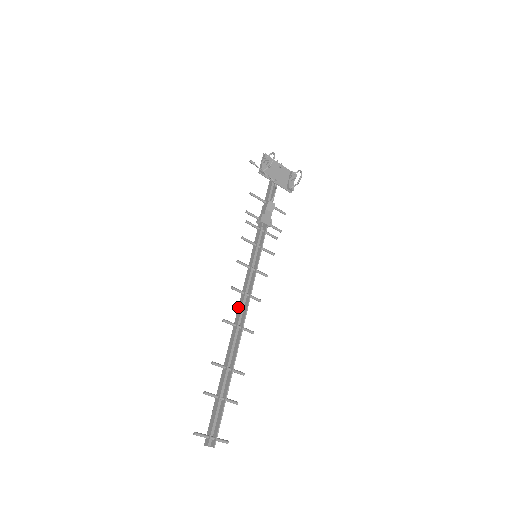
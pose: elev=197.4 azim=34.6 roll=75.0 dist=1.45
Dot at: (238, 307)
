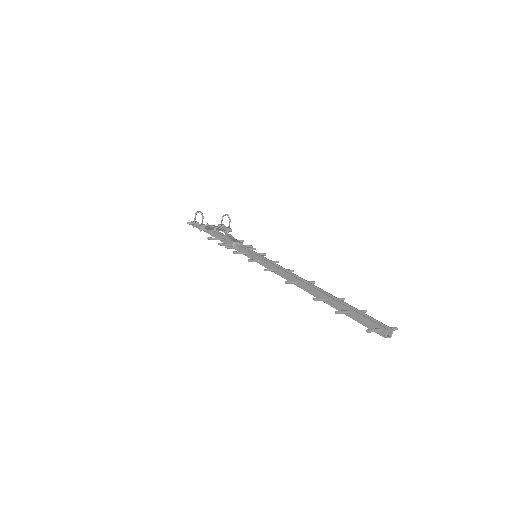
Dot at: (284, 278)
